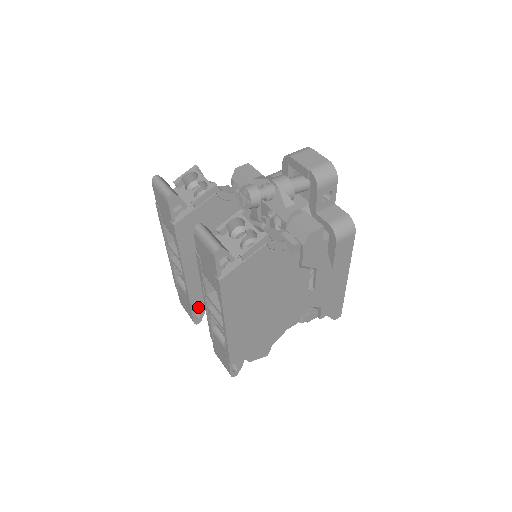
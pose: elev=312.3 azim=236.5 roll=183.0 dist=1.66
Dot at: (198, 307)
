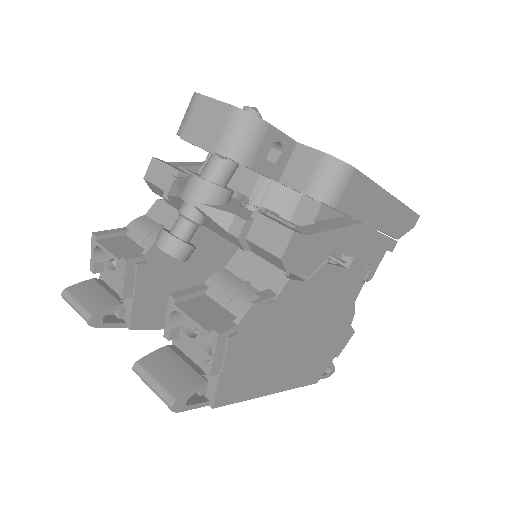
Dot at: occluded
